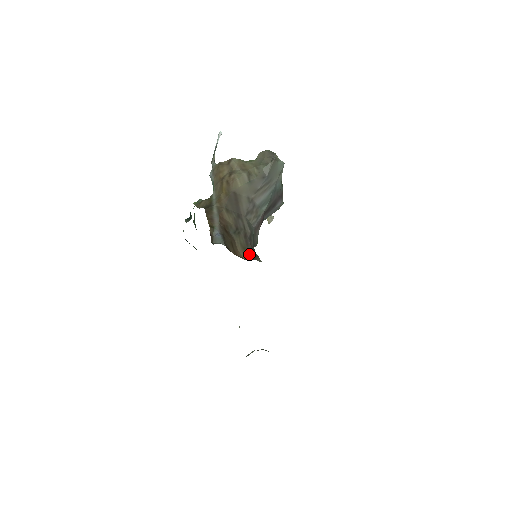
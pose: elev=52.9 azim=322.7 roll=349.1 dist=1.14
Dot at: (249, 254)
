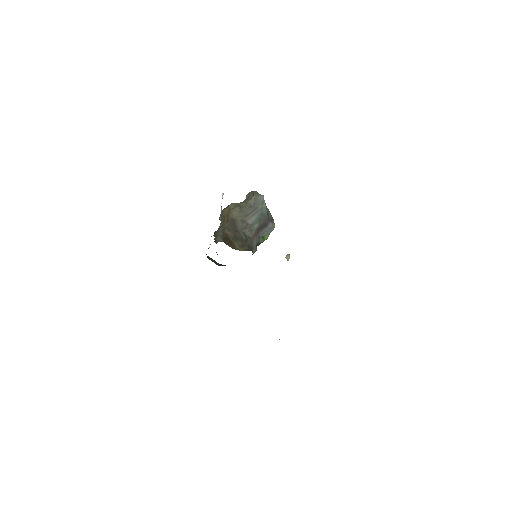
Dot at: (245, 249)
